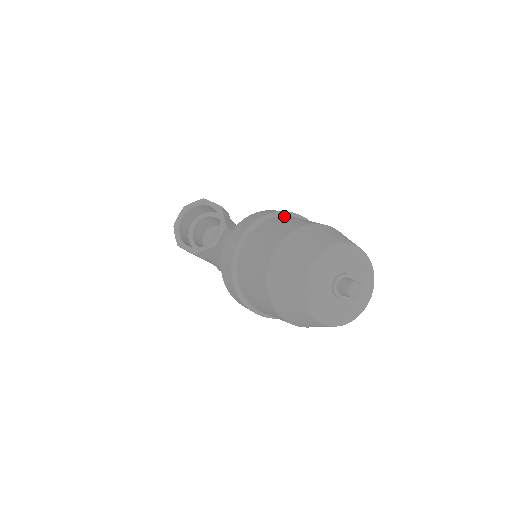
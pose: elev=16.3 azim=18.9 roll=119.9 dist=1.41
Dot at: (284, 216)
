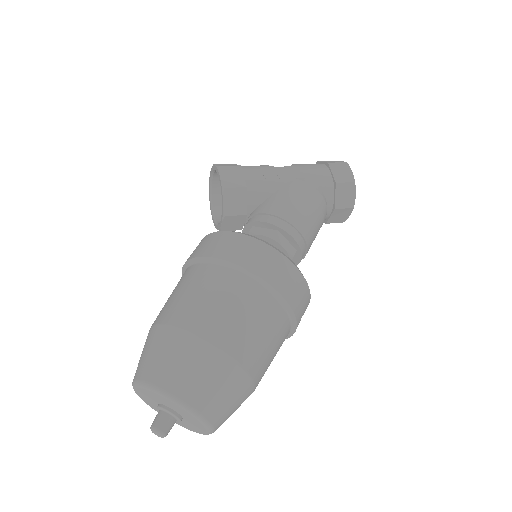
Dot at: (210, 268)
